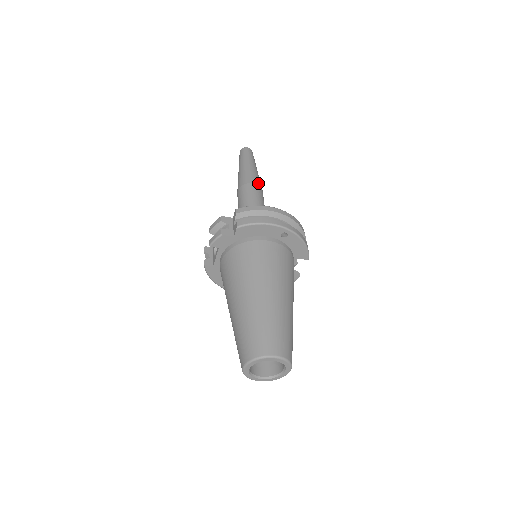
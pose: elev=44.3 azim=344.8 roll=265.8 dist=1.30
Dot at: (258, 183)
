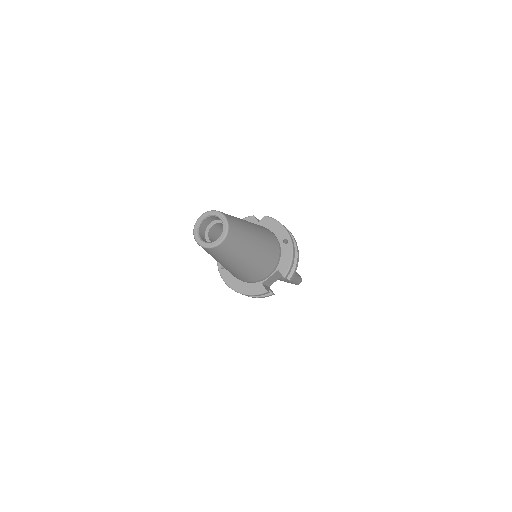
Dot at: occluded
